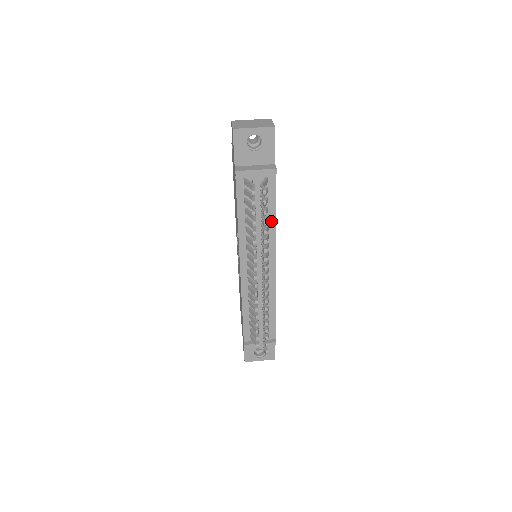
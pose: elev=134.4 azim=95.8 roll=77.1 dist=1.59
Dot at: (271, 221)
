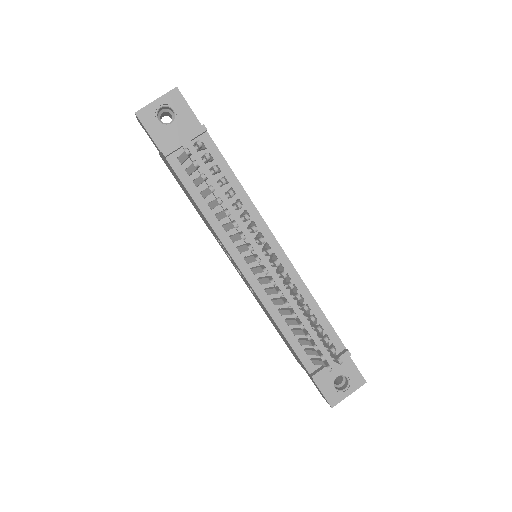
Dot at: (239, 192)
